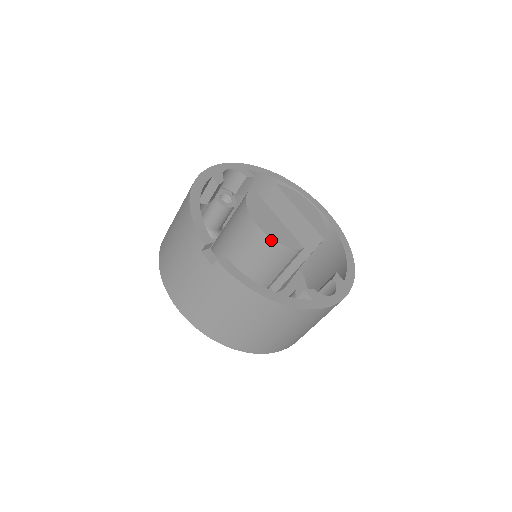
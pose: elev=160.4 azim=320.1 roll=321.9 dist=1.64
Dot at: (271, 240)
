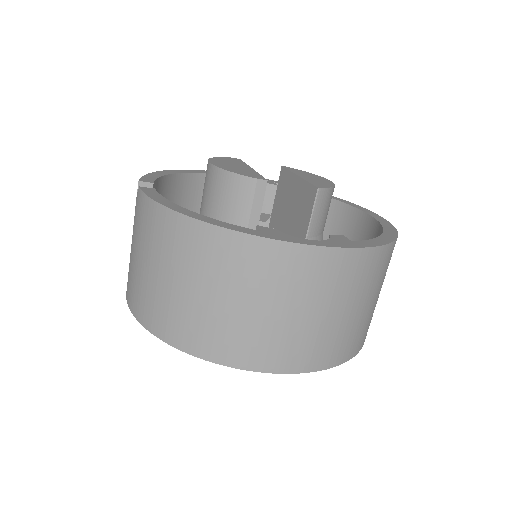
Dot at: (219, 170)
